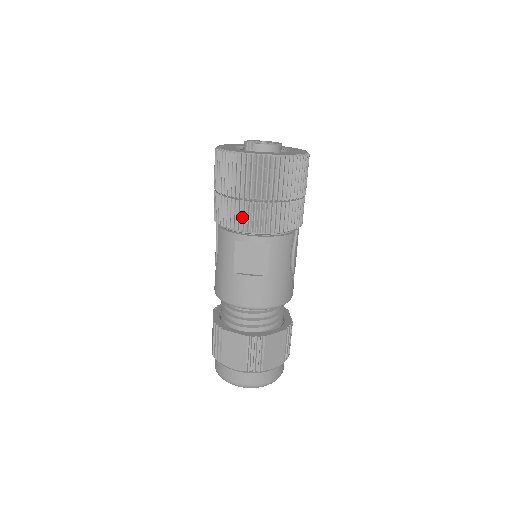
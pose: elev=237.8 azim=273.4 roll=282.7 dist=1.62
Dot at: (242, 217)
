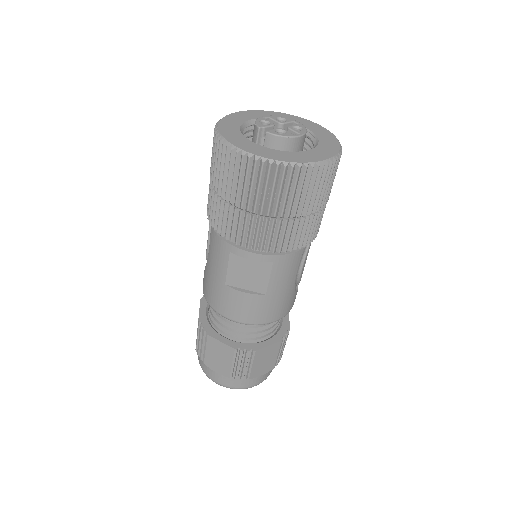
Dot at: (241, 230)
